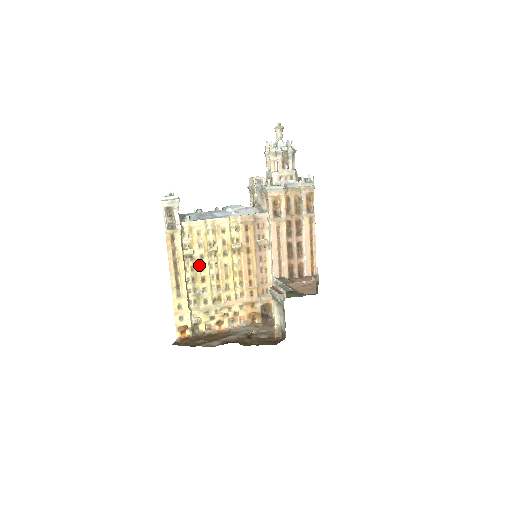
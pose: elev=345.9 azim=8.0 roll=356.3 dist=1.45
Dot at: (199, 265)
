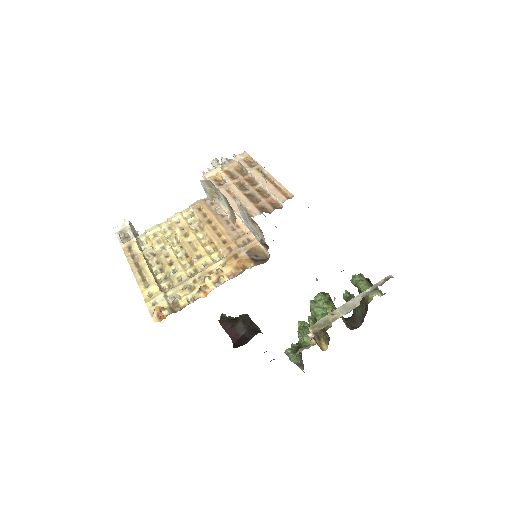
Dot at: (162, 255)
